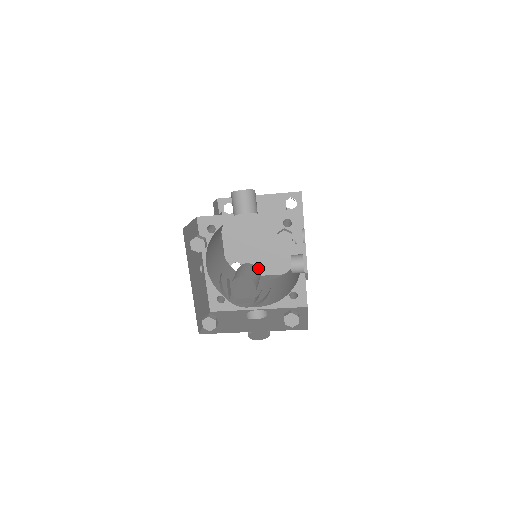
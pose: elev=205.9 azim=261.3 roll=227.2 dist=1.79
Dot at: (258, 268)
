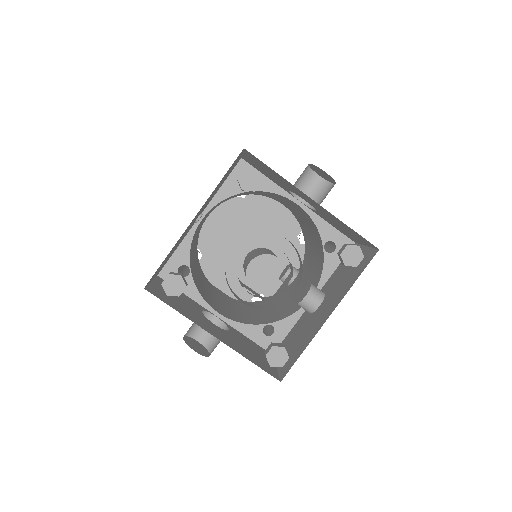
Dot at: (216, 274)
